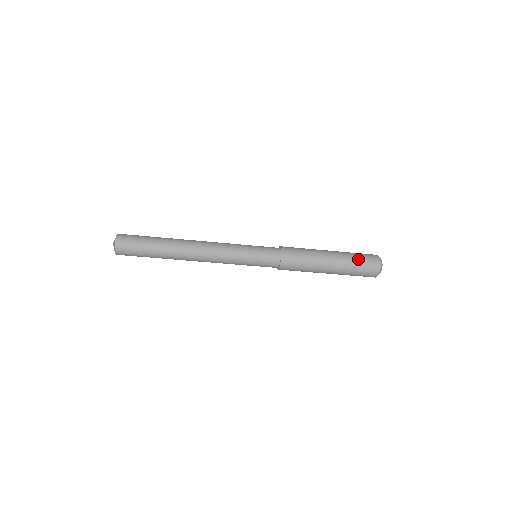
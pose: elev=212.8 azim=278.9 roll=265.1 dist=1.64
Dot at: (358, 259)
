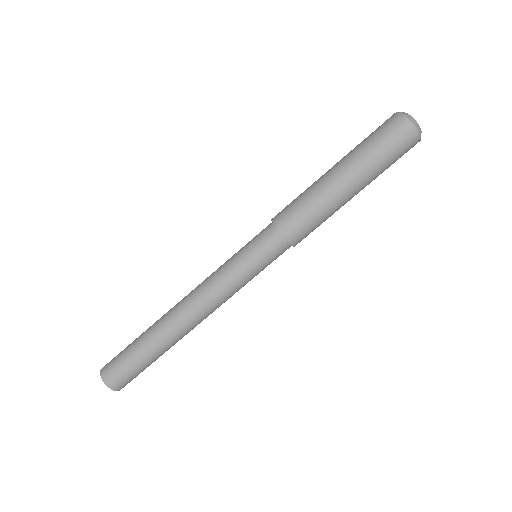
Dot at: (373, 142)
